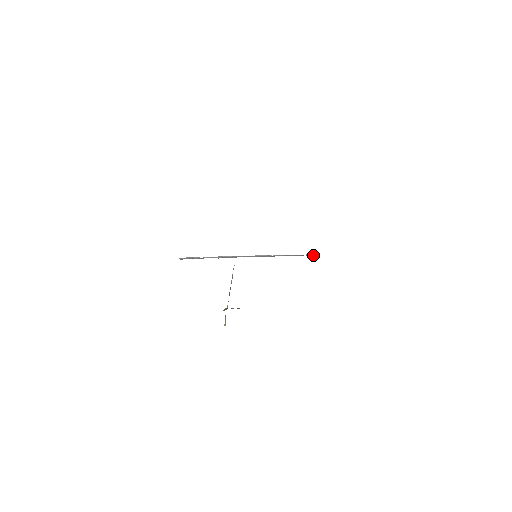
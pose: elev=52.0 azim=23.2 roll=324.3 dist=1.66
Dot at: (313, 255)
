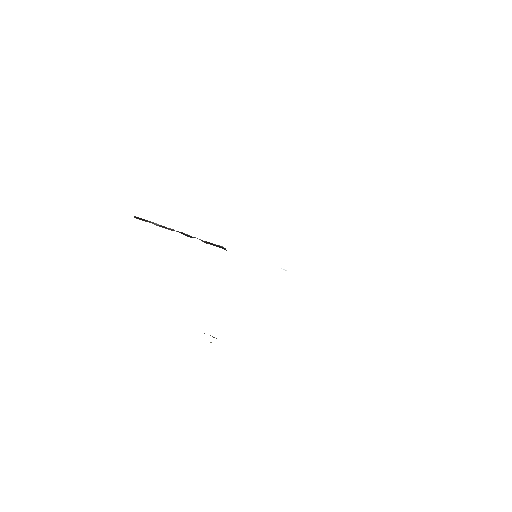
Dot at: occluded
